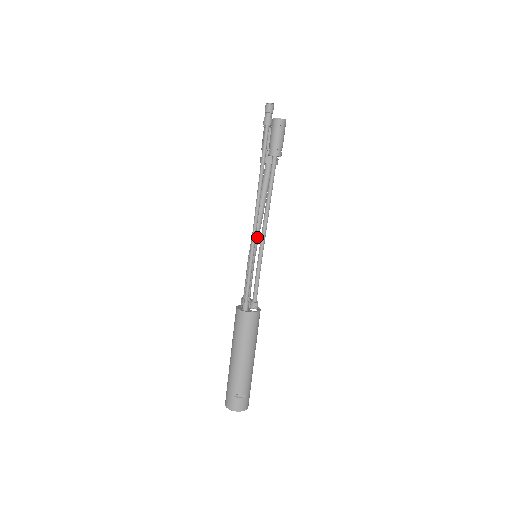
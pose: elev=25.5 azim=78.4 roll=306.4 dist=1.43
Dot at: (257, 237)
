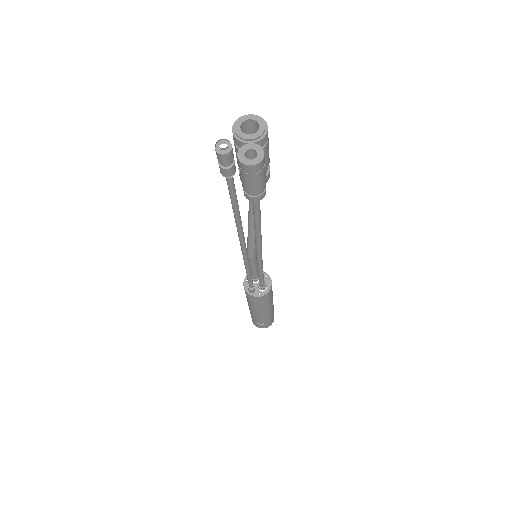
Dot at: (253, 243)
